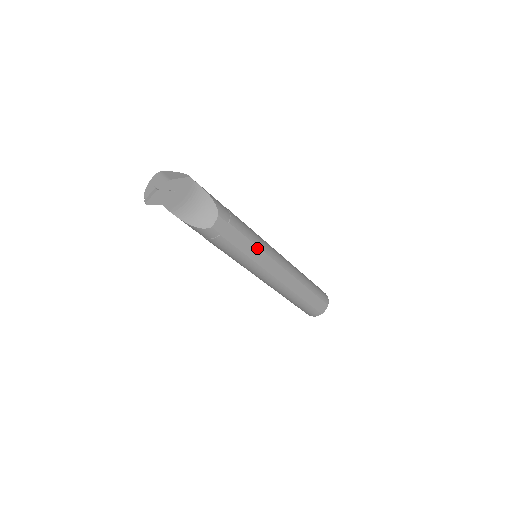
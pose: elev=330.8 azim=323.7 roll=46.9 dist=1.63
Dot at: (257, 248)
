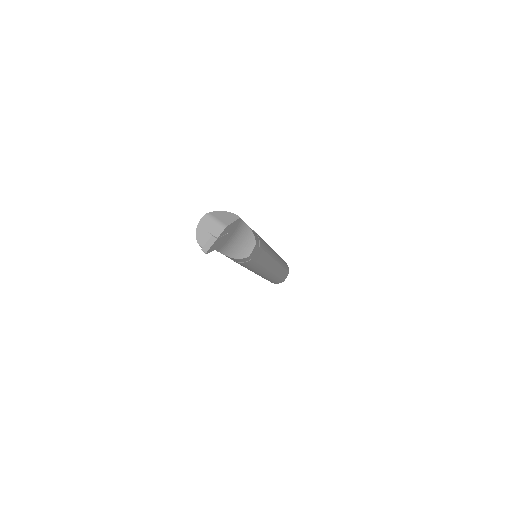
Dot at: (268, 256)
